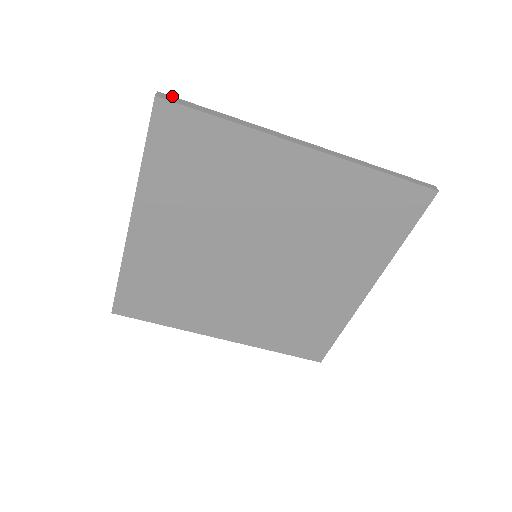
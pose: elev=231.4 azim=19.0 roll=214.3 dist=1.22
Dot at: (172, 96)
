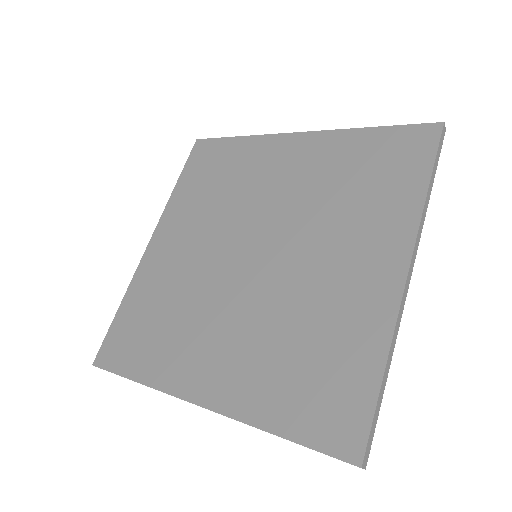
Dot at: occluded
